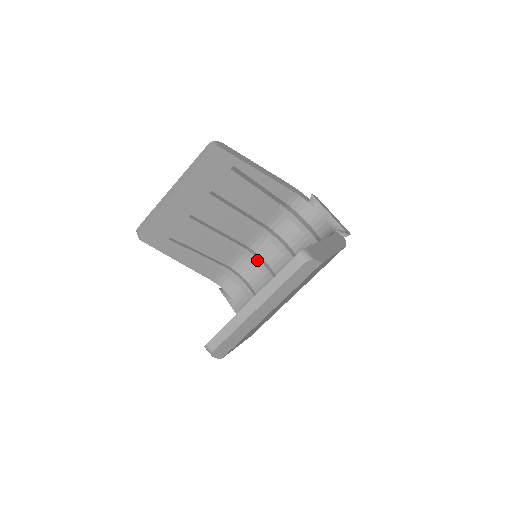
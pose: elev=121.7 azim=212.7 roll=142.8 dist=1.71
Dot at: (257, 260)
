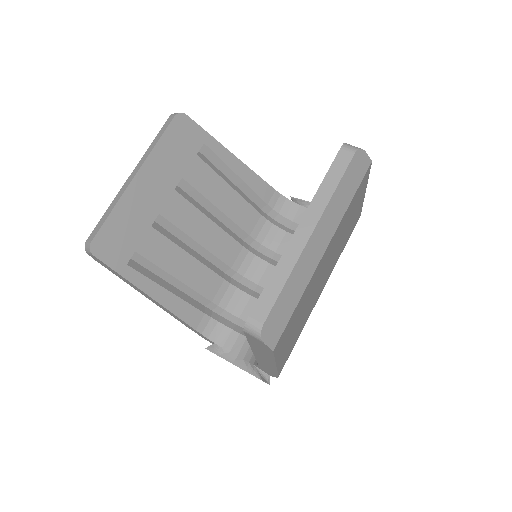
Dot at: (249, 290)
